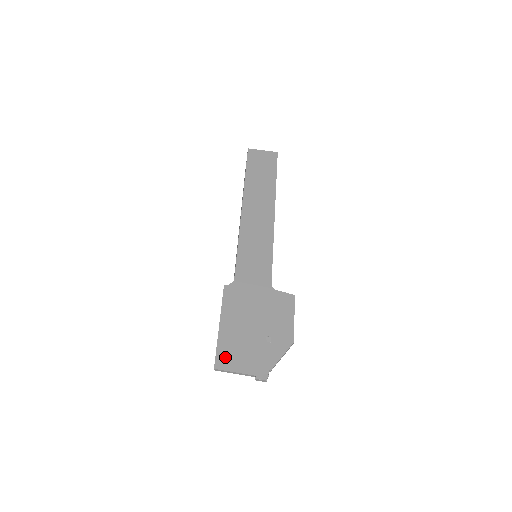
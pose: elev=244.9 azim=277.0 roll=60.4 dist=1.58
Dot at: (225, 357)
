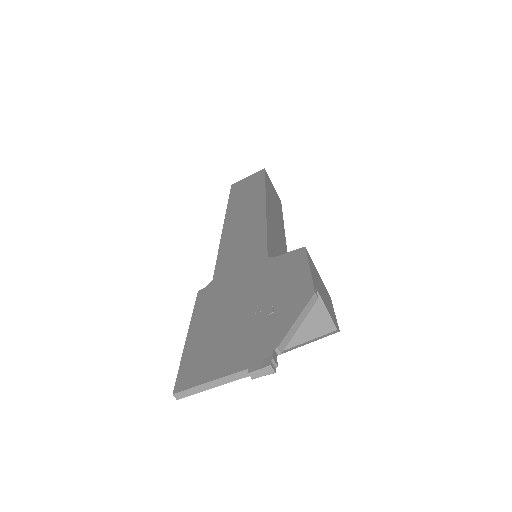
Dot at: (193, 369)
